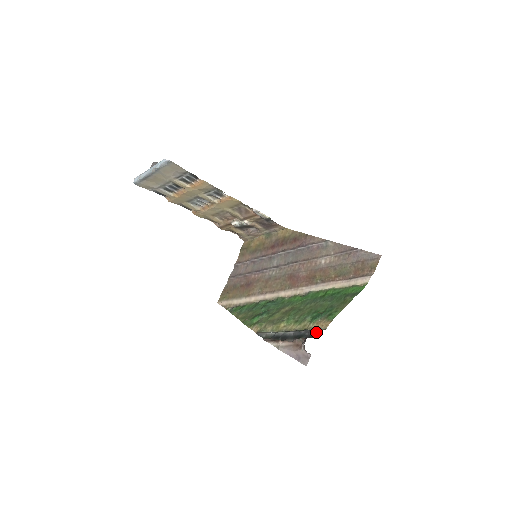
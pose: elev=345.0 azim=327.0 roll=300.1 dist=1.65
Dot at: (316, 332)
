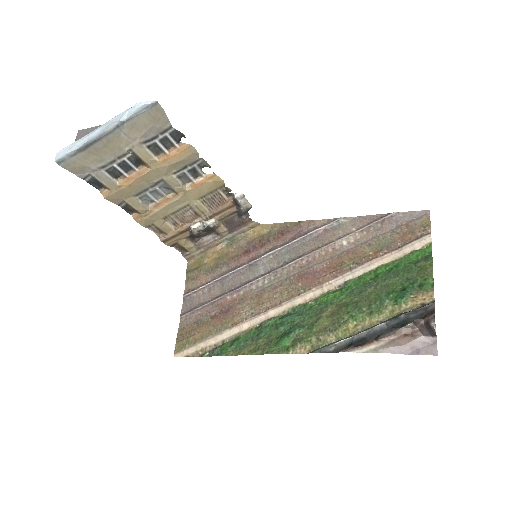
Dot at: (426, 307)
